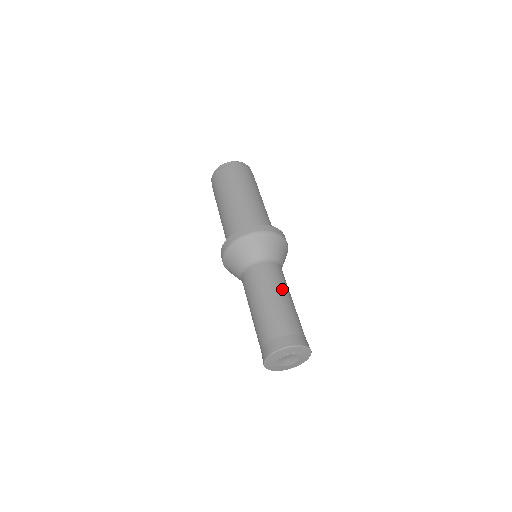
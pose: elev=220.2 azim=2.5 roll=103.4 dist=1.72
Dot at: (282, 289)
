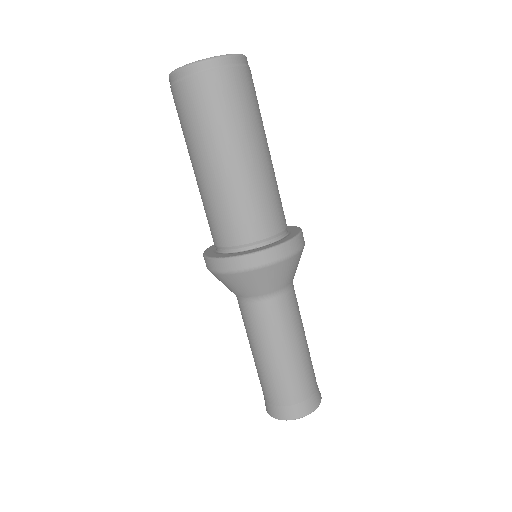
Dot at: occluded
